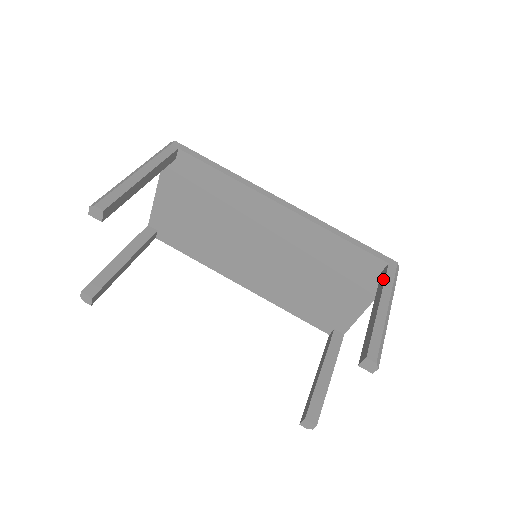
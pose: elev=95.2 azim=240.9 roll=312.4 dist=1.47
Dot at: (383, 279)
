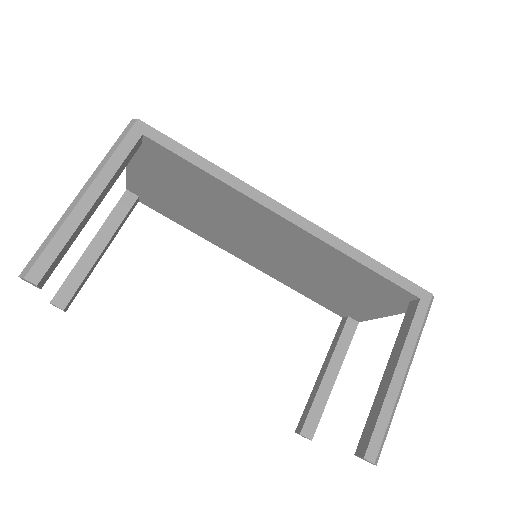
Dot at: (408, 324)
